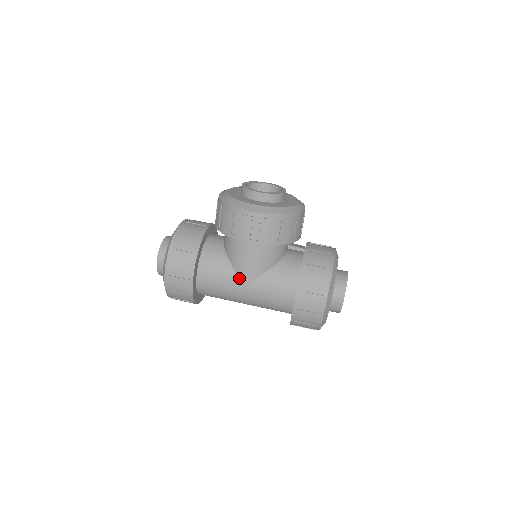
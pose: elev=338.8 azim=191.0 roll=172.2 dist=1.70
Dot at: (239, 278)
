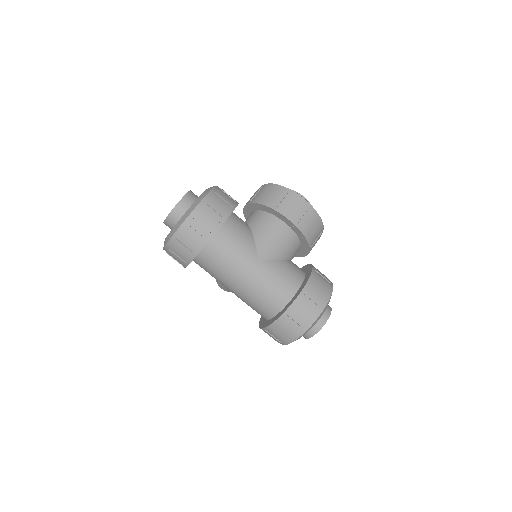
Dot at: (257, 251)
